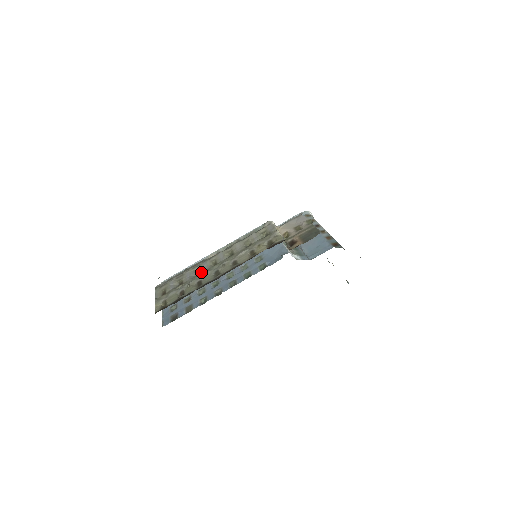
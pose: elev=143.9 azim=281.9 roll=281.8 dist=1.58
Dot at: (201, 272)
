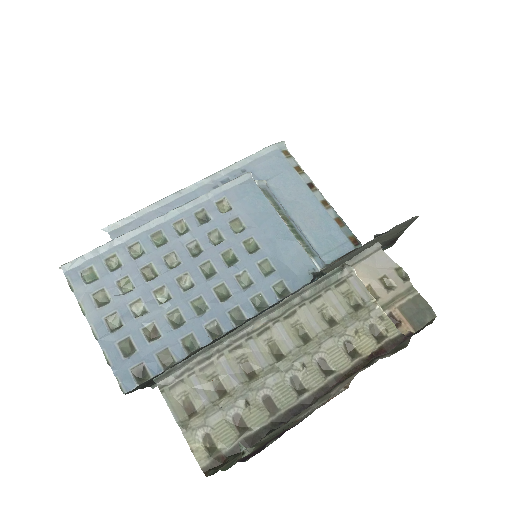
Dot at: (256, 368)
